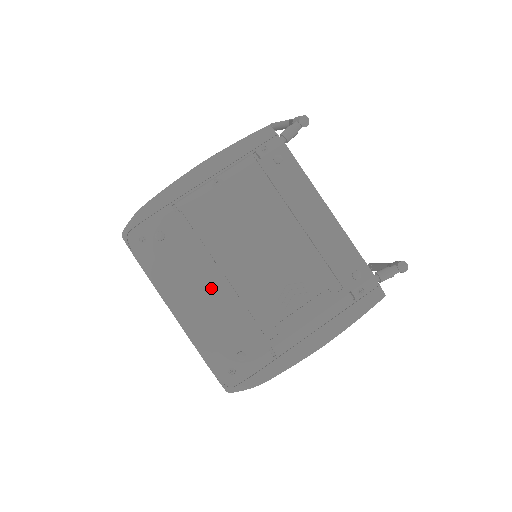
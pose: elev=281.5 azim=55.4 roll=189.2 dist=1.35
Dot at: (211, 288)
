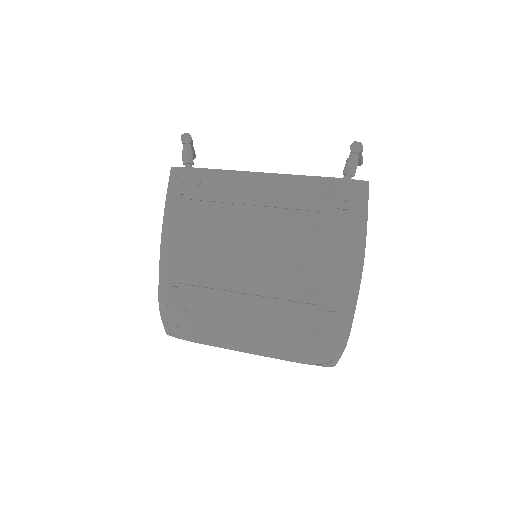
Dot at: (246, 311)
